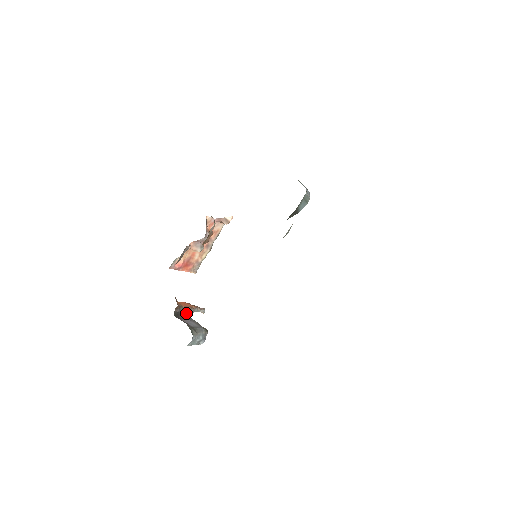
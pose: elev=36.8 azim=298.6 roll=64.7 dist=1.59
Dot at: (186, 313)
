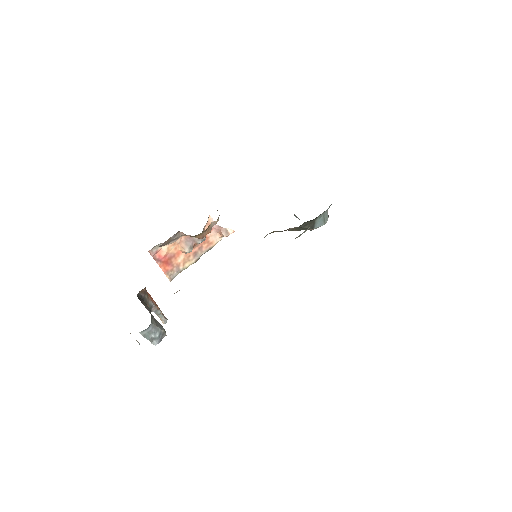
Dot at: (149, 305)
